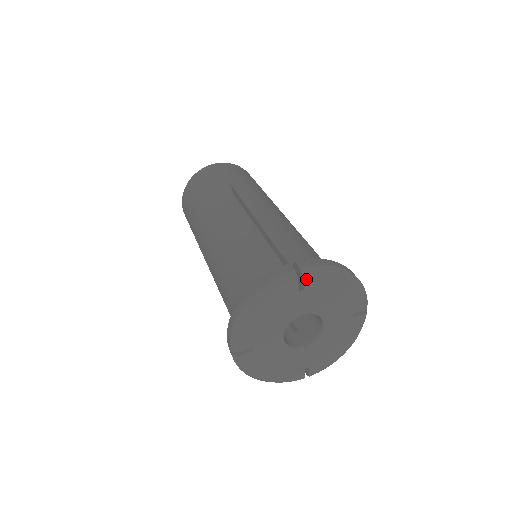
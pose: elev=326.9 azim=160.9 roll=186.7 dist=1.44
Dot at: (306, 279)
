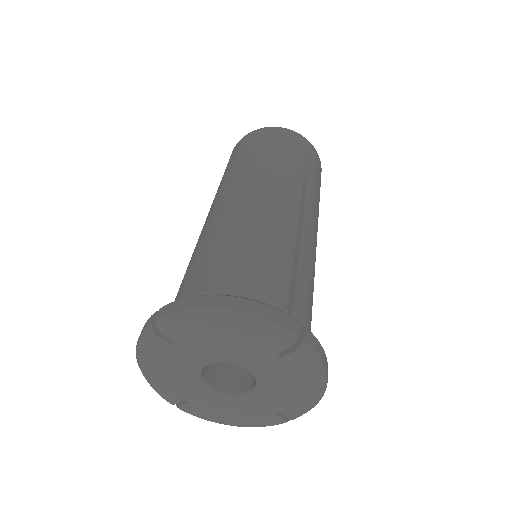
Dot at: (296, 354)
